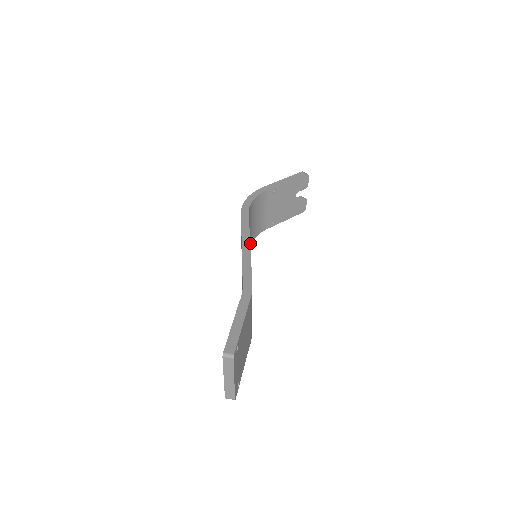
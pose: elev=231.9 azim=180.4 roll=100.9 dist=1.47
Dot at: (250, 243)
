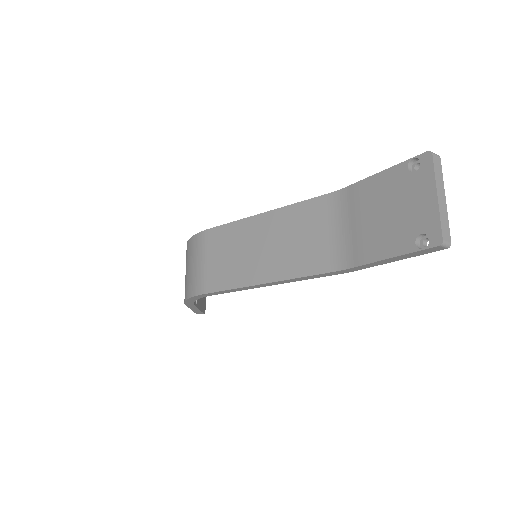
Dot at: occluded
